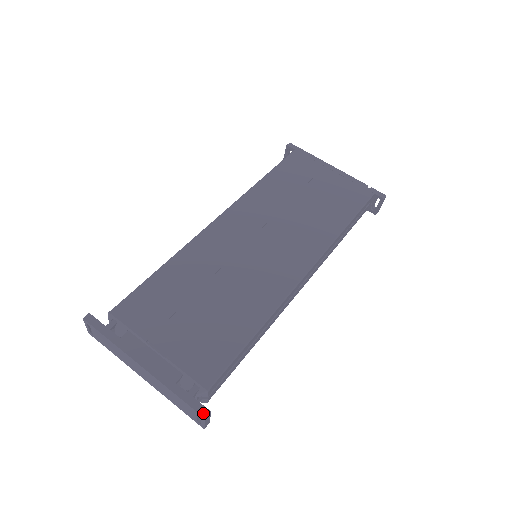
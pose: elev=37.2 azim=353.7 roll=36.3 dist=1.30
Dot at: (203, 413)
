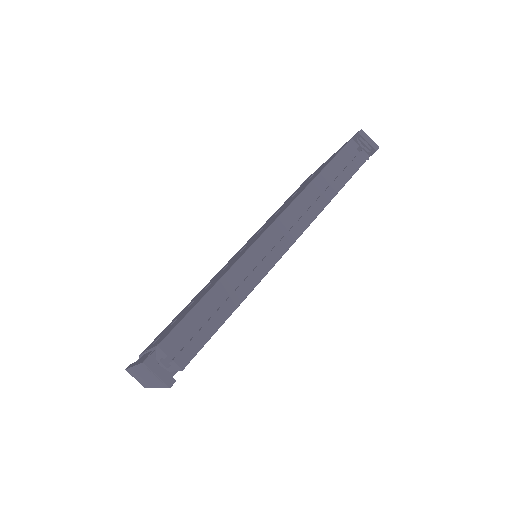
Dot at: (144, 360)
